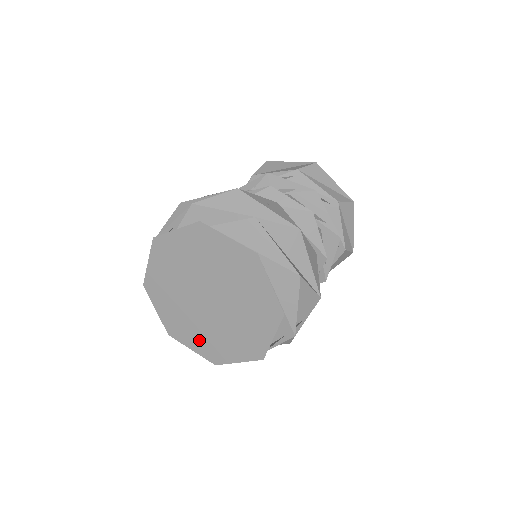
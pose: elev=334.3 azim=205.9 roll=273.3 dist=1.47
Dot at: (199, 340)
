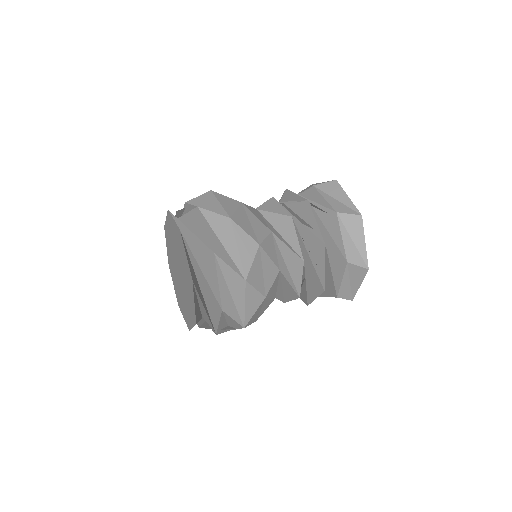
Dot at: (183, 309)
